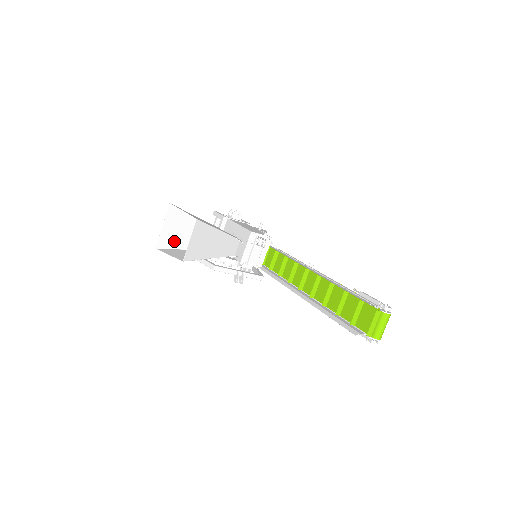
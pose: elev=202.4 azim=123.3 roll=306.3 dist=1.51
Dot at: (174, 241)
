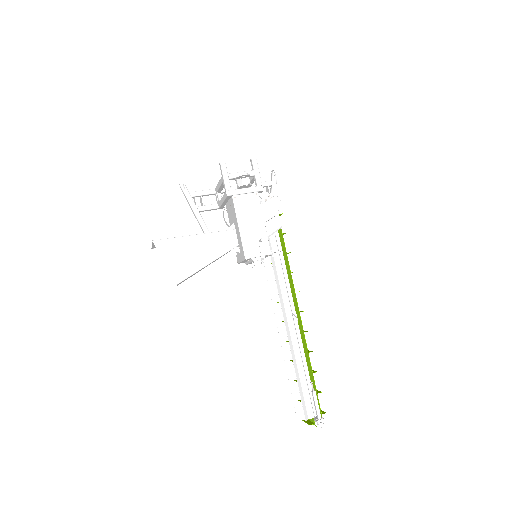
Dot at: occluded
